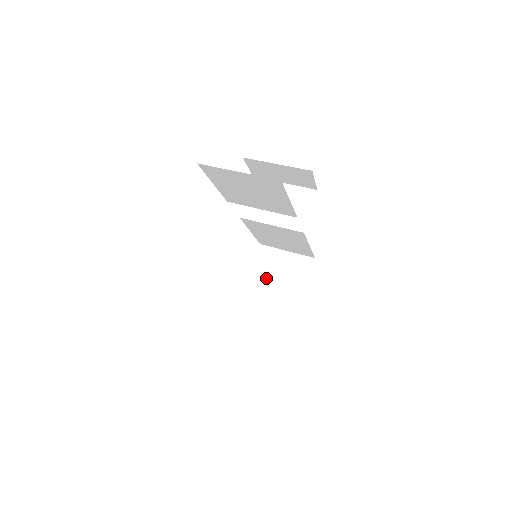
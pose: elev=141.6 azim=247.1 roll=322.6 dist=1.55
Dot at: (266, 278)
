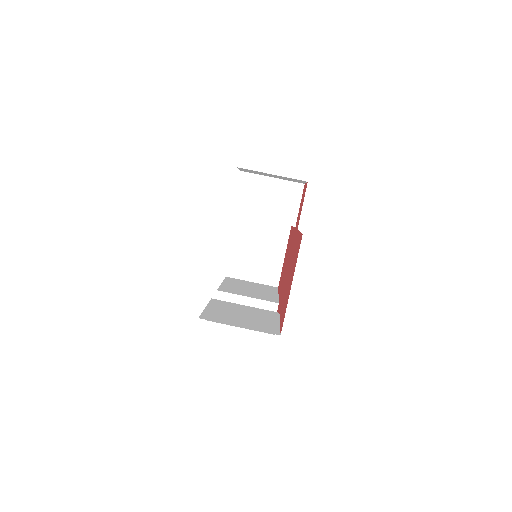
Dot at: (248, 245)
